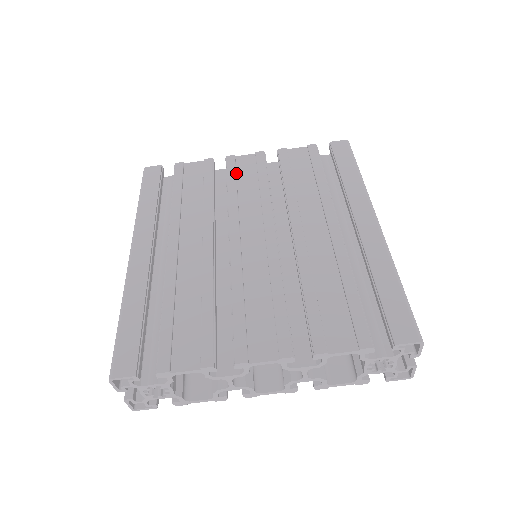
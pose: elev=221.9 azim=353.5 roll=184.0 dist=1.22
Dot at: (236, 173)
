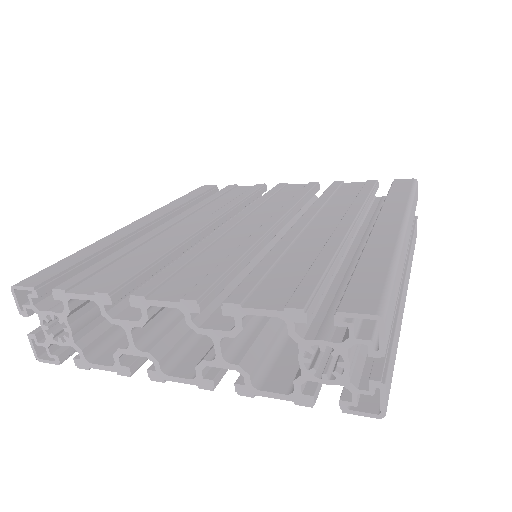
Dot at: (278, 192)
